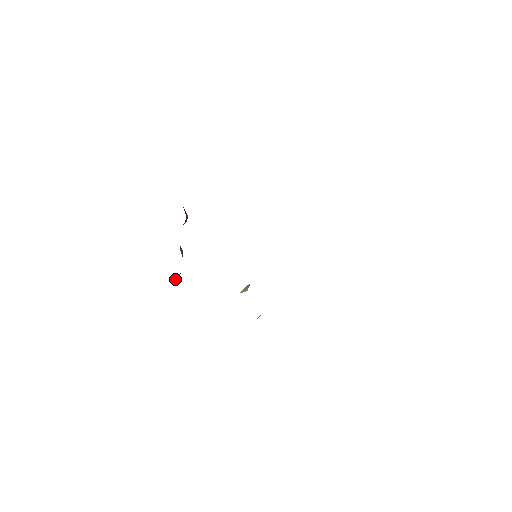
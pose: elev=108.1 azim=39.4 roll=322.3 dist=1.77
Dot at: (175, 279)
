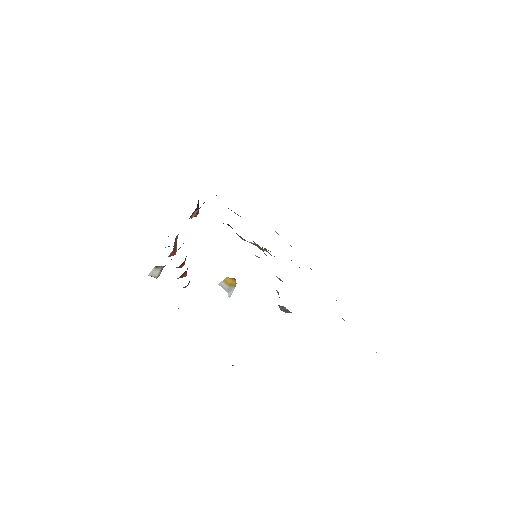
Dot at: (153, 272)
